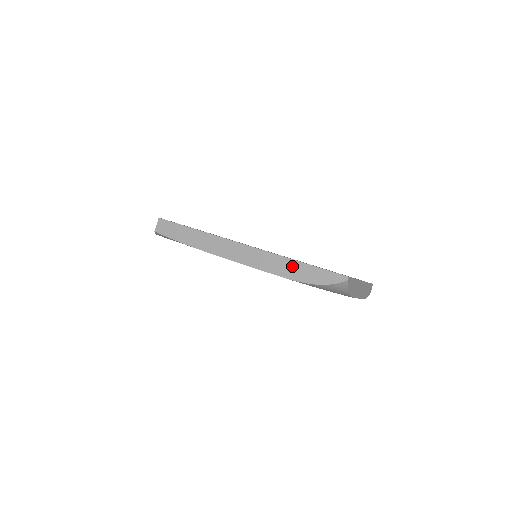
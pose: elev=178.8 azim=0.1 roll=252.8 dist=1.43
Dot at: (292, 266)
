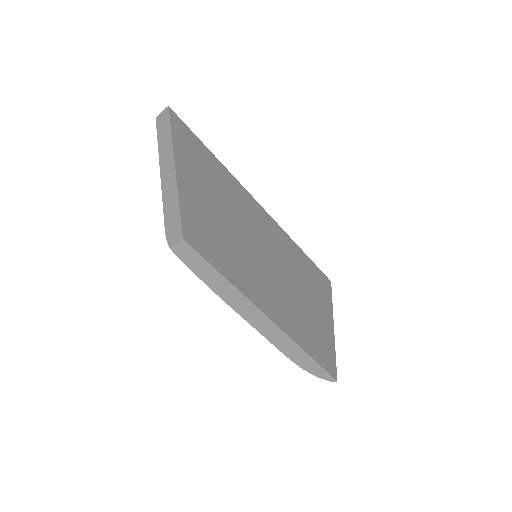
Dot at: (300, 354)
